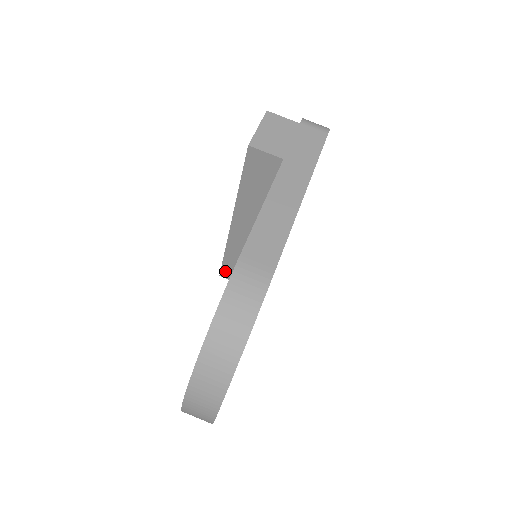
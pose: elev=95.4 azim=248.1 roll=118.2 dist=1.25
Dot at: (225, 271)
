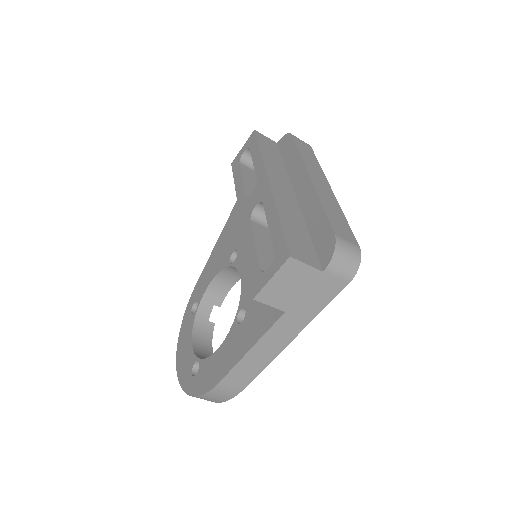
Dot at: occluded
